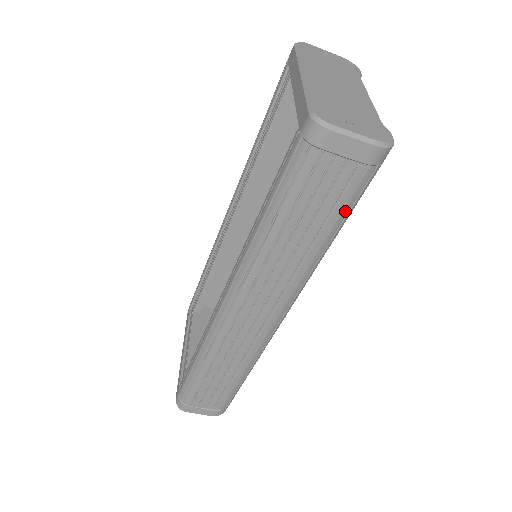
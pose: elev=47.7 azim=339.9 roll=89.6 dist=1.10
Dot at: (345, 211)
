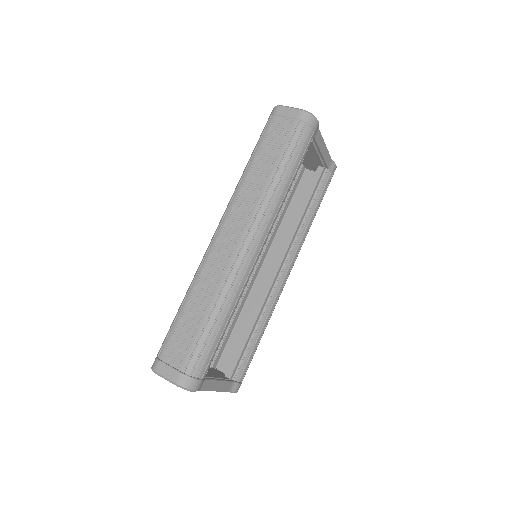
Dot at: (290, 149)
